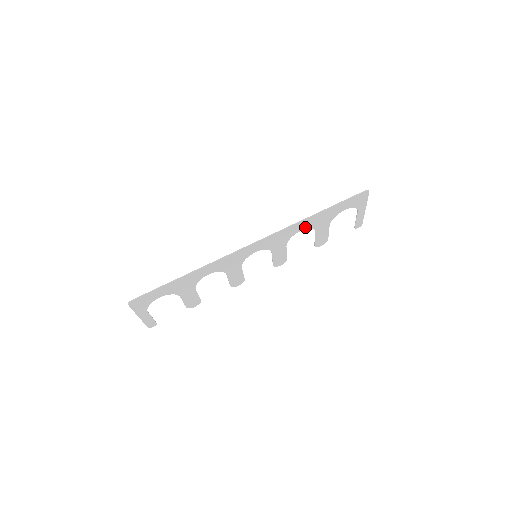
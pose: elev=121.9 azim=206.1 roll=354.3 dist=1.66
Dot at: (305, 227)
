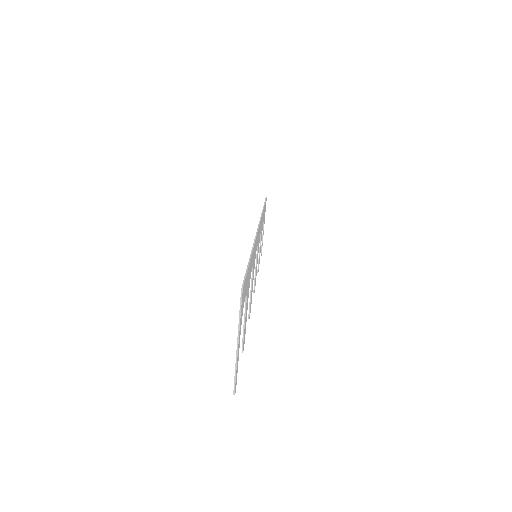
Dot at: (261, 226)
